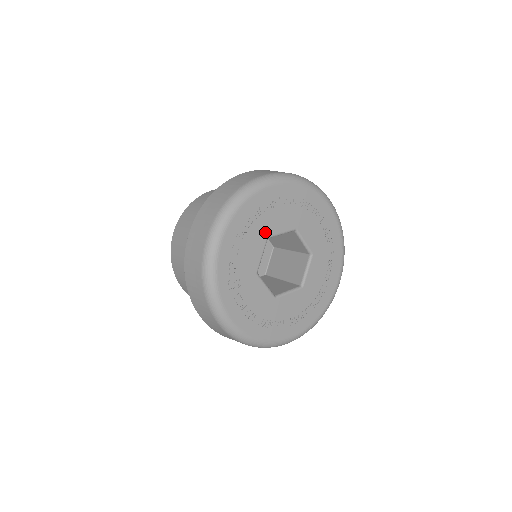
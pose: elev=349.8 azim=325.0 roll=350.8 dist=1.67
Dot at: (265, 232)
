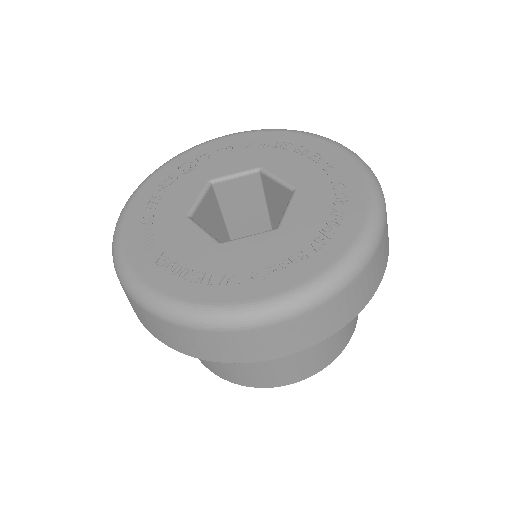
Dot at: (265, 162)
